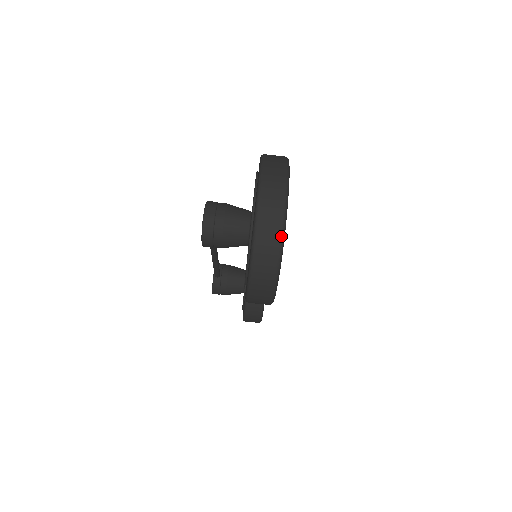
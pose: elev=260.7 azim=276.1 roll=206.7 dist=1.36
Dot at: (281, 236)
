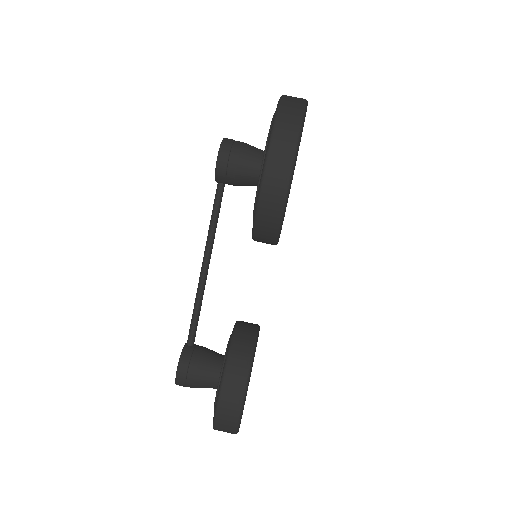
Dot at: (305, 100)
